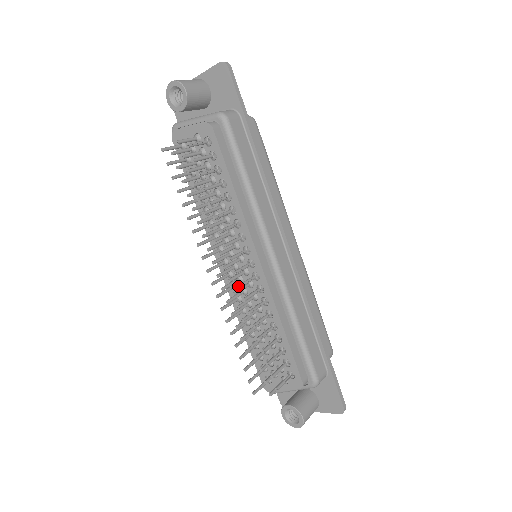
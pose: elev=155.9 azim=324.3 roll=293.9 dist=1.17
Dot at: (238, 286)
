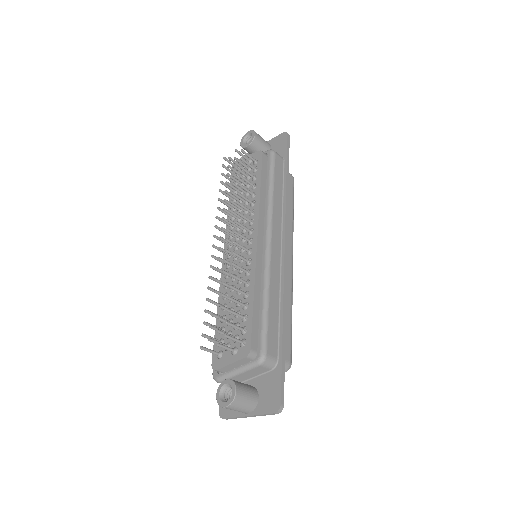
Dot at: (232, 241)
